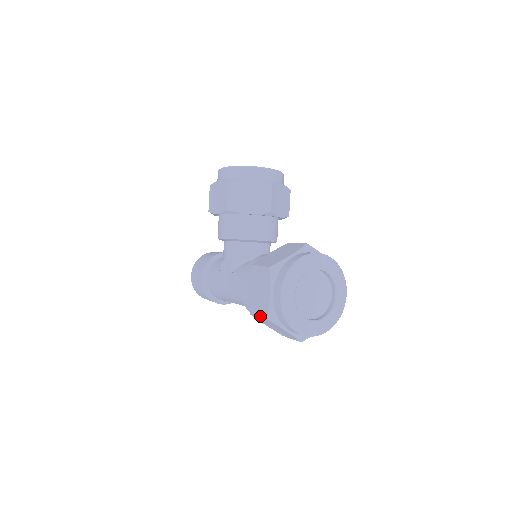
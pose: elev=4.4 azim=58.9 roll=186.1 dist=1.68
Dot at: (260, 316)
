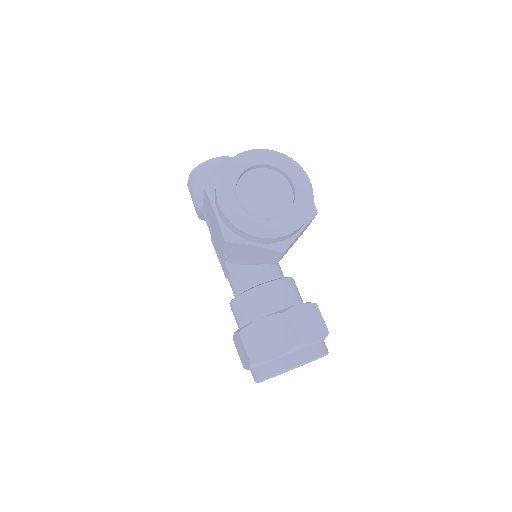
Dot at: (240, 358)
